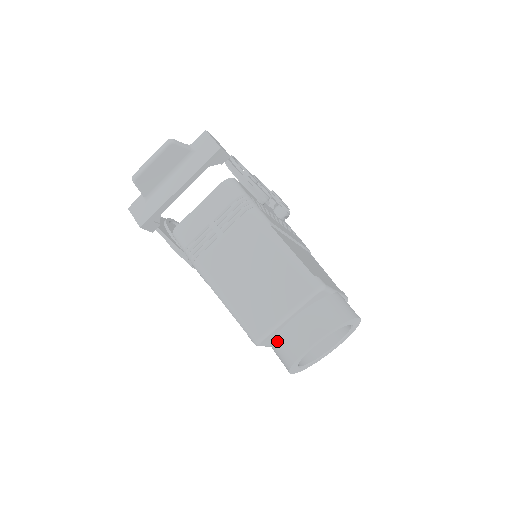
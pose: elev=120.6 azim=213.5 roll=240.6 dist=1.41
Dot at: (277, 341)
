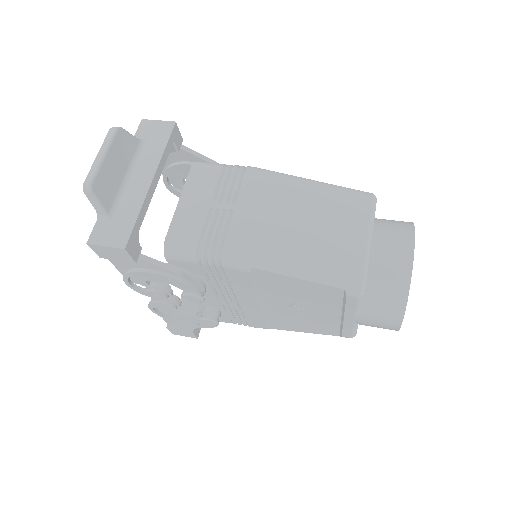
Dot at: (372, 284)
